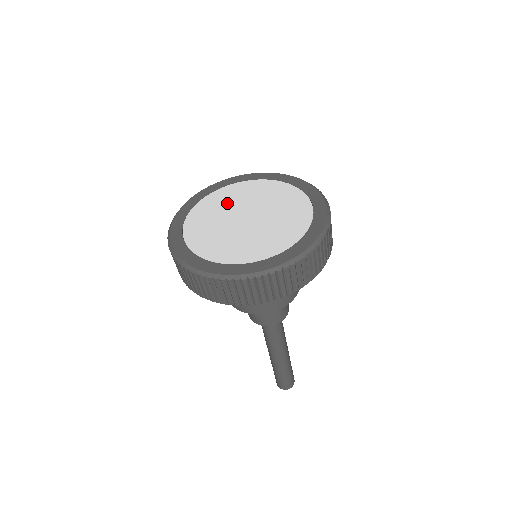
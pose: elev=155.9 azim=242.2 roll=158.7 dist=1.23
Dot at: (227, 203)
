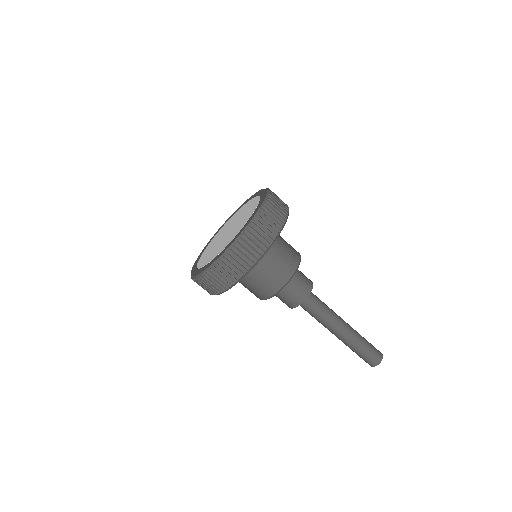
Dot at: (230, 223)
